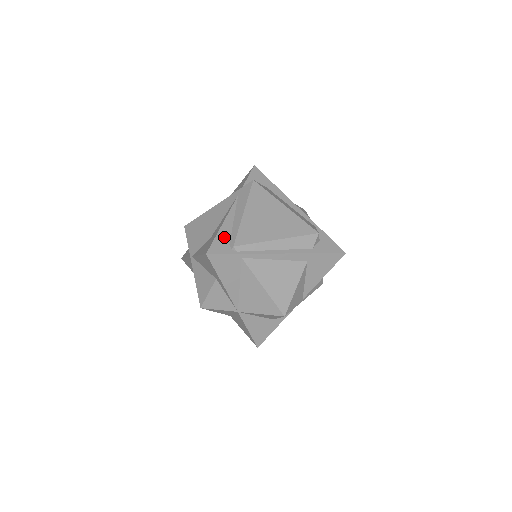
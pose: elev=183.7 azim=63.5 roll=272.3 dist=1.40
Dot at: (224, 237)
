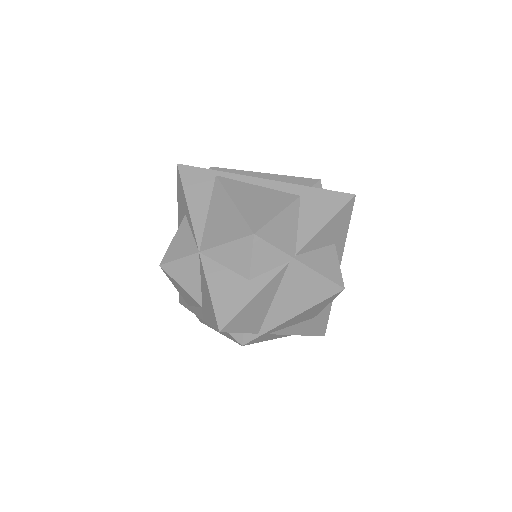
Dot at: occluded
